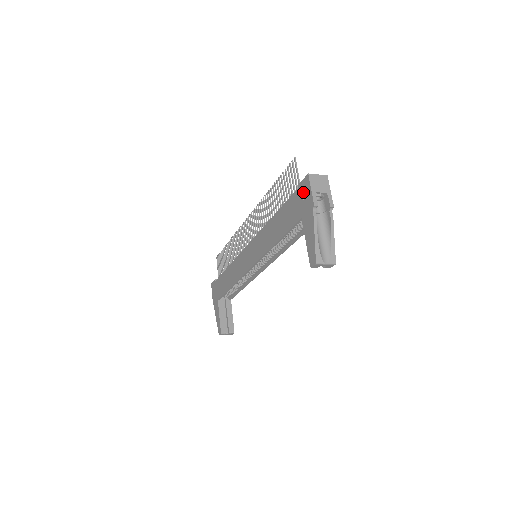
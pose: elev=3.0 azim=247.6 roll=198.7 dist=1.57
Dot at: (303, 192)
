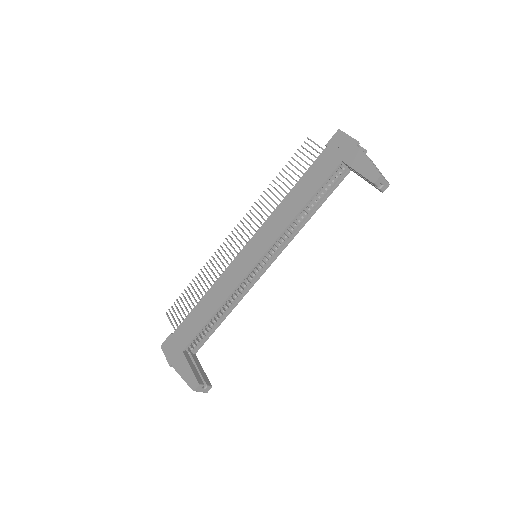
Dot at: (337, 143)
